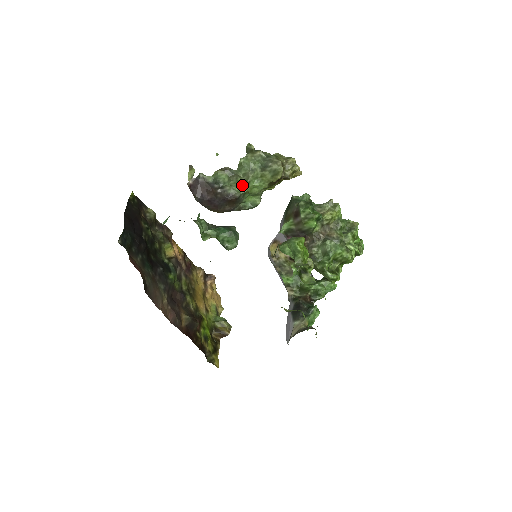
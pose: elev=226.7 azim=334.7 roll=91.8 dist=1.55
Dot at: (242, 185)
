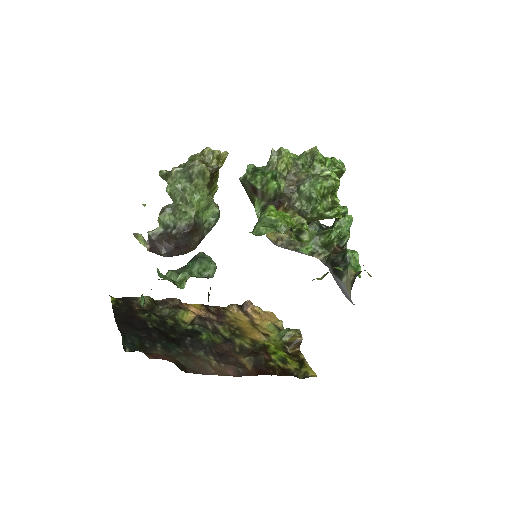
Dot at: (187, 210)
